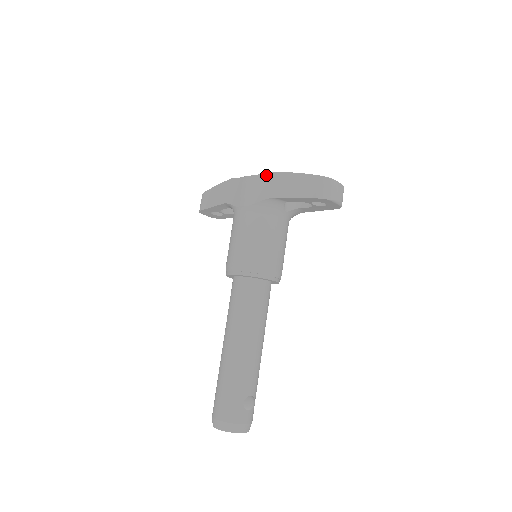
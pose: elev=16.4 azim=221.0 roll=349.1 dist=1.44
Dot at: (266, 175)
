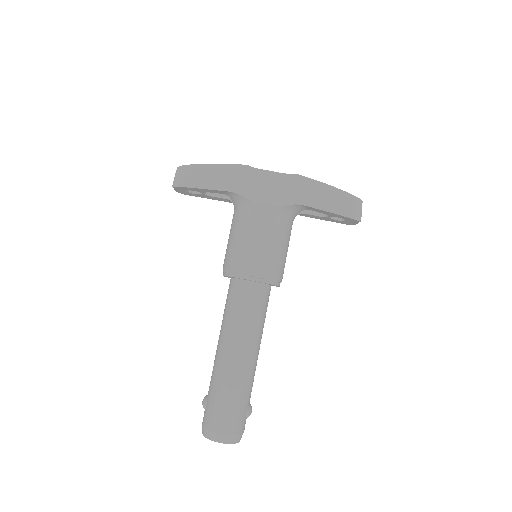
Dot at: (296, 177)
